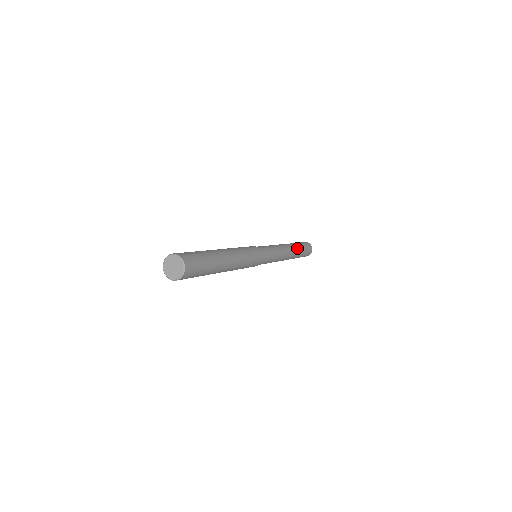
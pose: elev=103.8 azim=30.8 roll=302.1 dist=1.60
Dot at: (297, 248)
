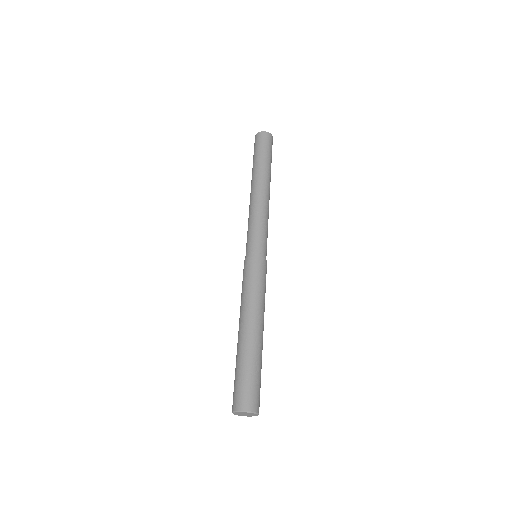
Dot at: (263, 170)
